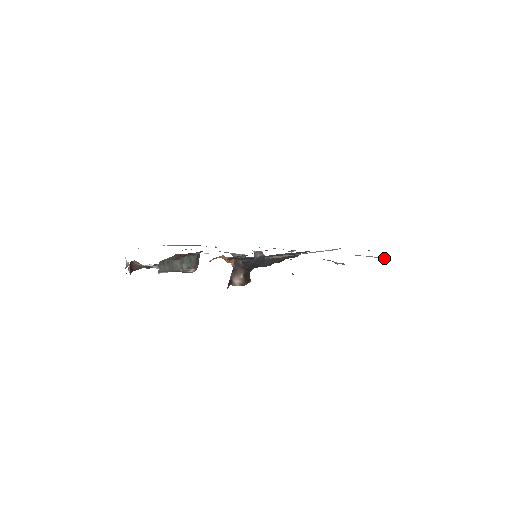
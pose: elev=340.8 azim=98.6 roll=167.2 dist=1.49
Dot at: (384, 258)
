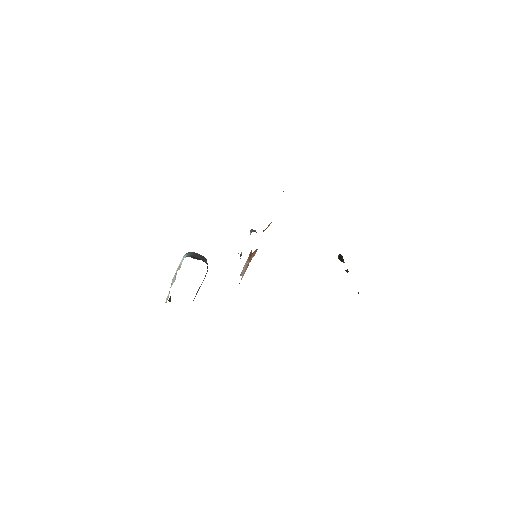
Dot at: occluded
